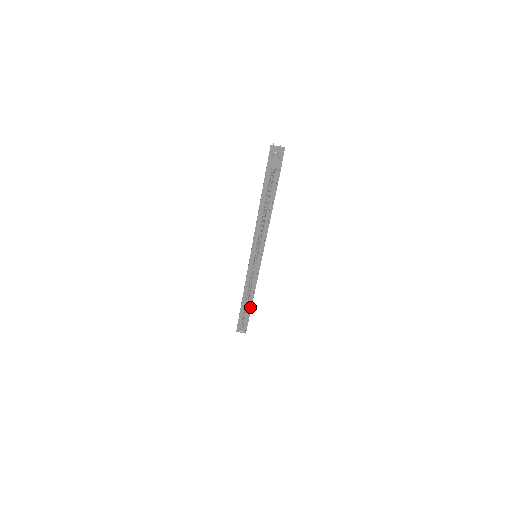
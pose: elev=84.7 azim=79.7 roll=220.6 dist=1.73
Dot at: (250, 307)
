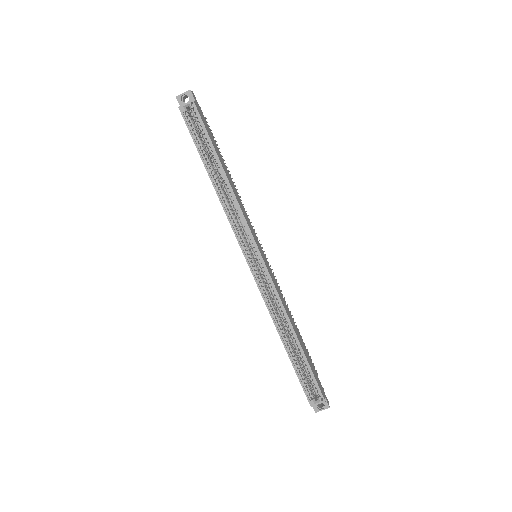
Dot at: (296, 340)
